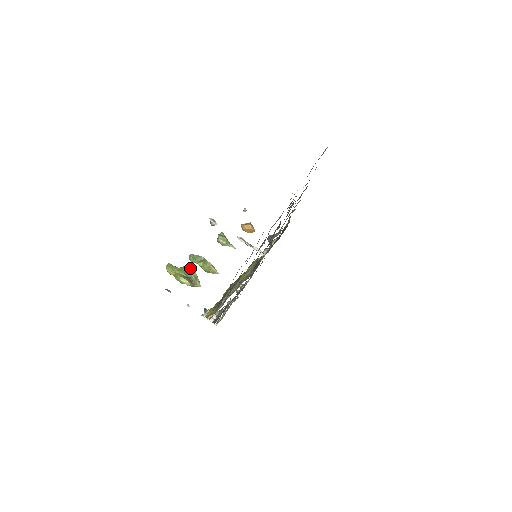
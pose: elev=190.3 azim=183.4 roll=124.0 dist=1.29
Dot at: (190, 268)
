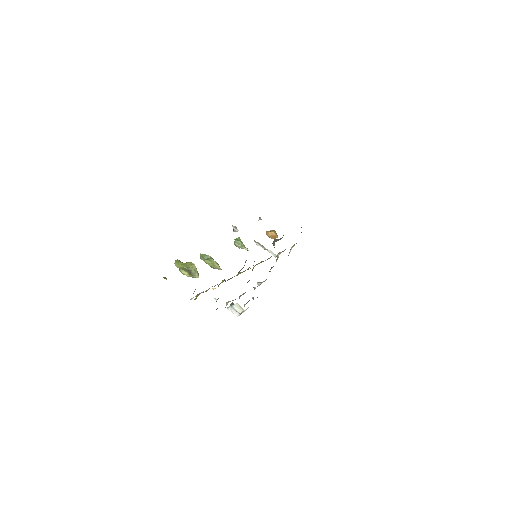
Dot at: (192, 263)
